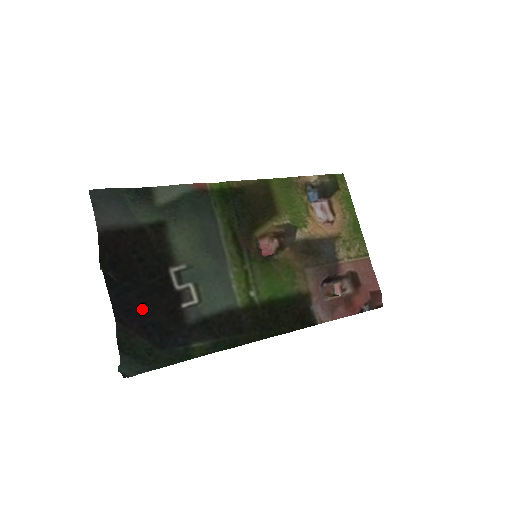
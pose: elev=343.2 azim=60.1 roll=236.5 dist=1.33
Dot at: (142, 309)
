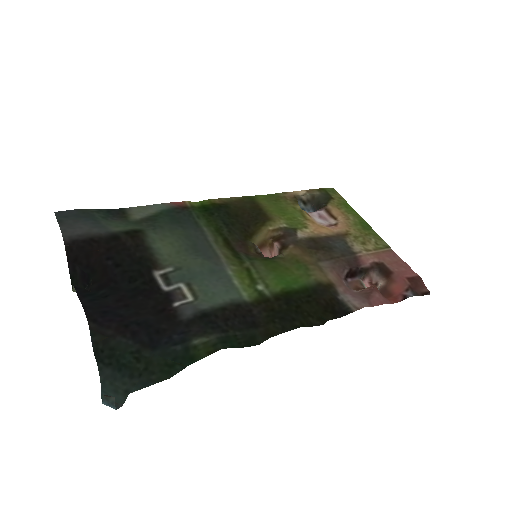
Dot at: (123, 311)
